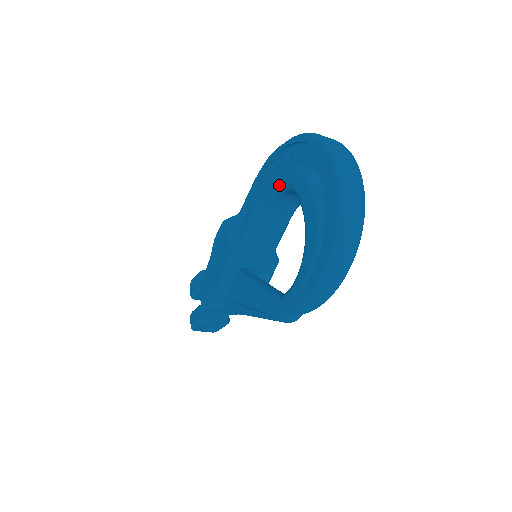
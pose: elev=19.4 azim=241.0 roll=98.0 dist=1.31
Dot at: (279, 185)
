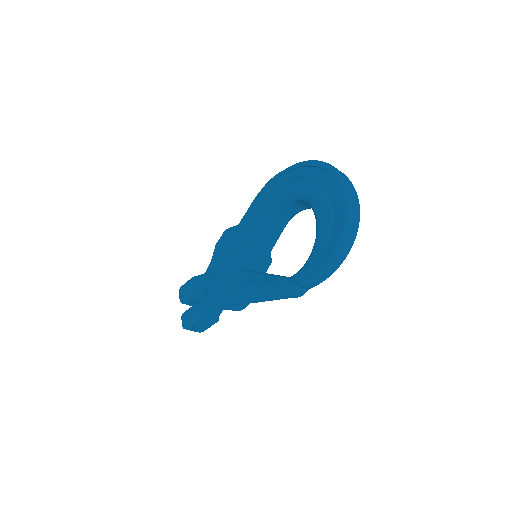
Dot at: (287, 196)
